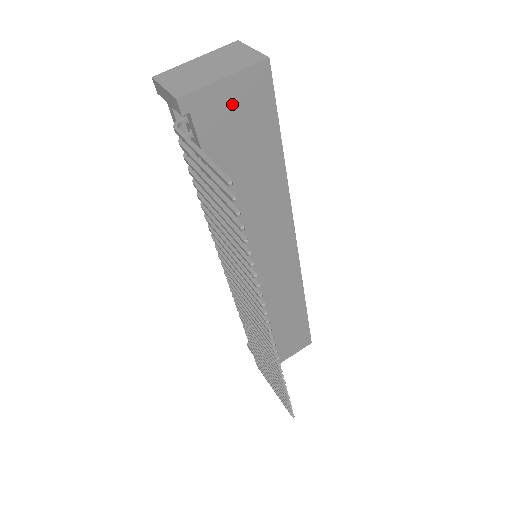
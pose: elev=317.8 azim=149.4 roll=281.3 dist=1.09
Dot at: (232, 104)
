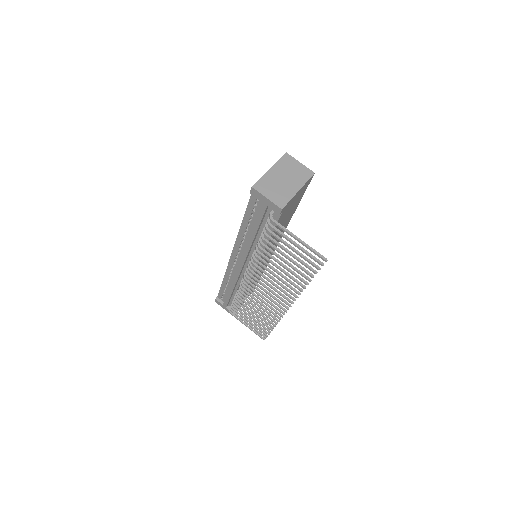
Dot at: (295, 199)
